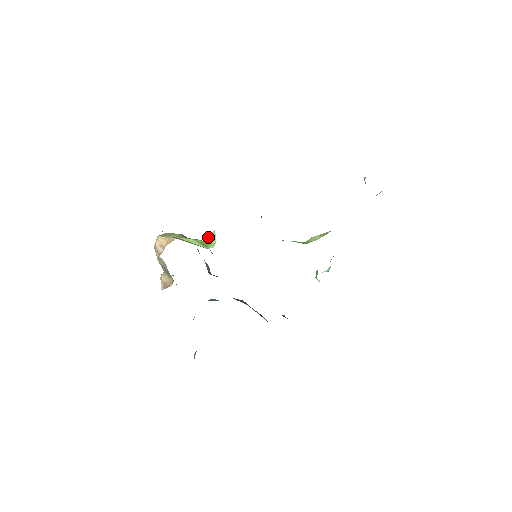
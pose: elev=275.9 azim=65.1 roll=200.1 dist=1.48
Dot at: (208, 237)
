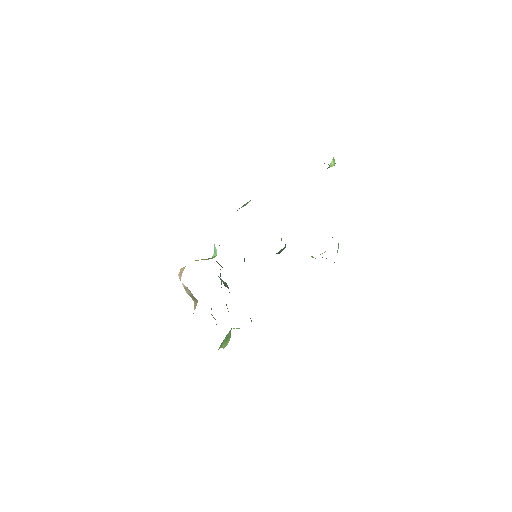
Dot at: occluded
